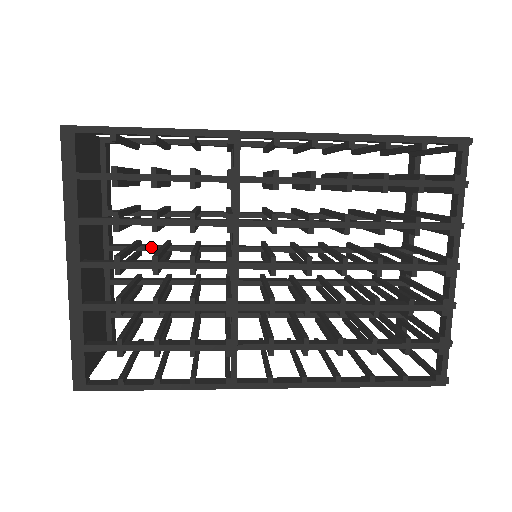
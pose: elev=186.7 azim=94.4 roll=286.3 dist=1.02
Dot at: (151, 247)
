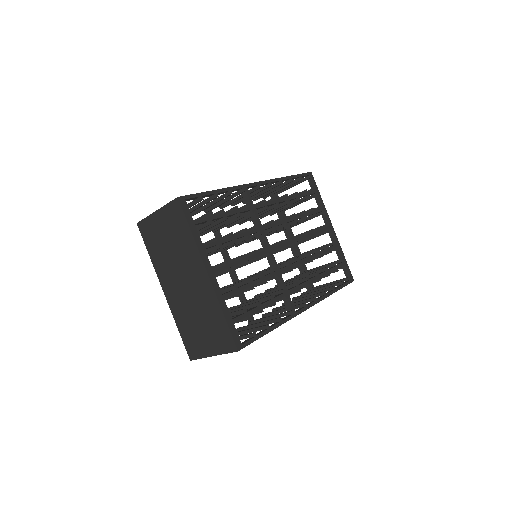
Dot at: occluded
